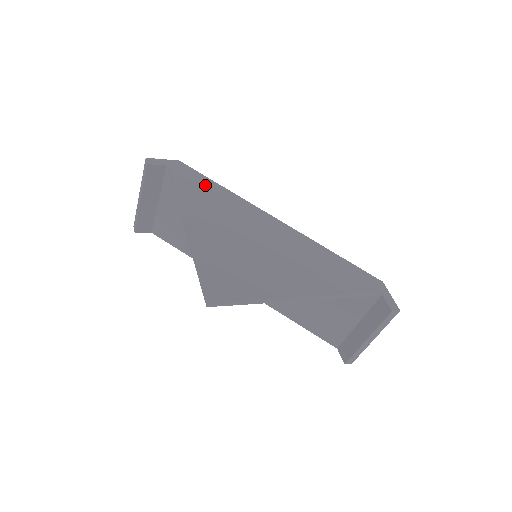
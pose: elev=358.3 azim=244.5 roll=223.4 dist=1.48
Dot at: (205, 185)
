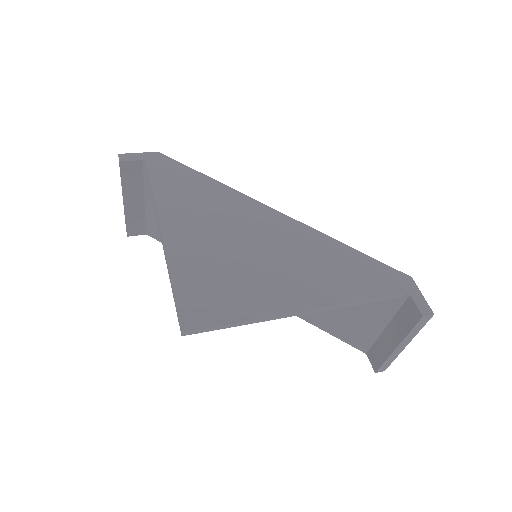
Dot at: (188, 178)
